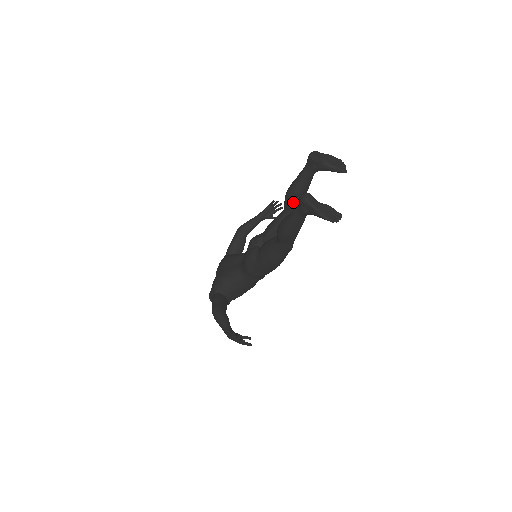
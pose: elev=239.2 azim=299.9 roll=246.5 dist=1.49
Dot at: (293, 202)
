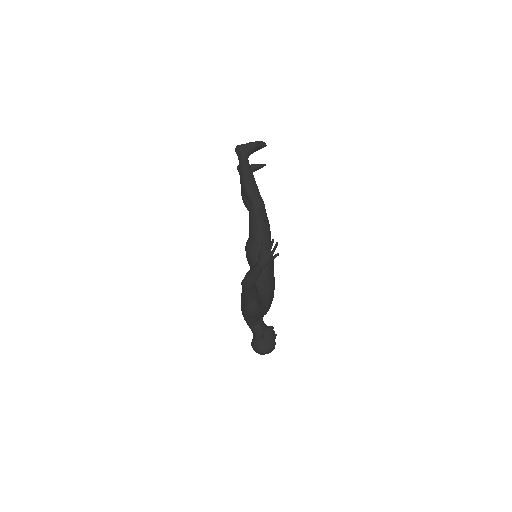
Dot at: occluded
